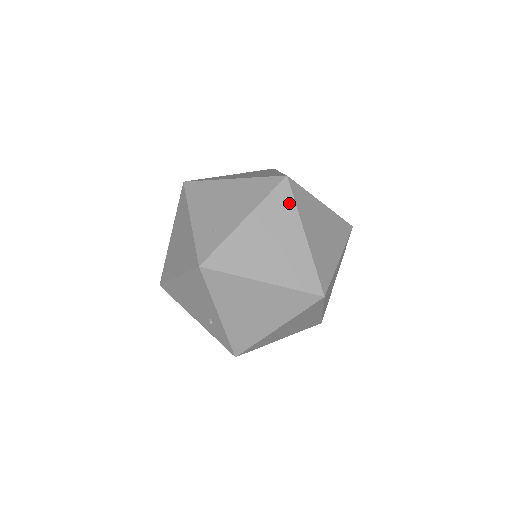
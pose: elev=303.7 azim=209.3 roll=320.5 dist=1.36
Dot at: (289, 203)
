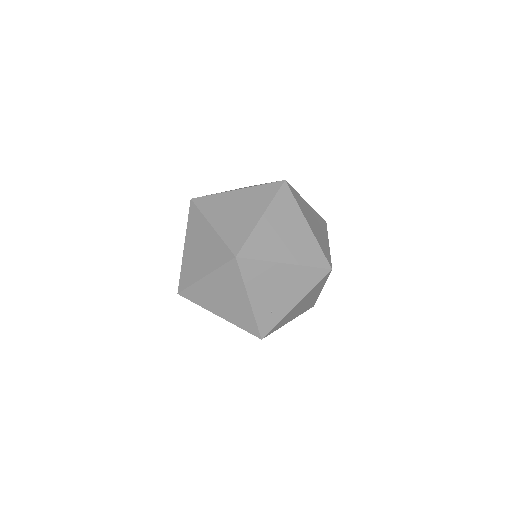
Dot at: (324, 282)
